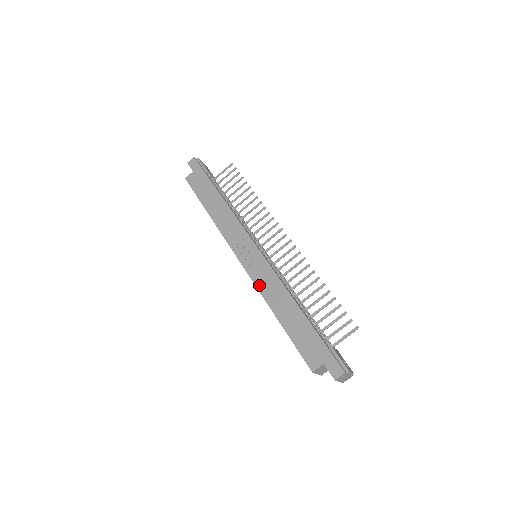
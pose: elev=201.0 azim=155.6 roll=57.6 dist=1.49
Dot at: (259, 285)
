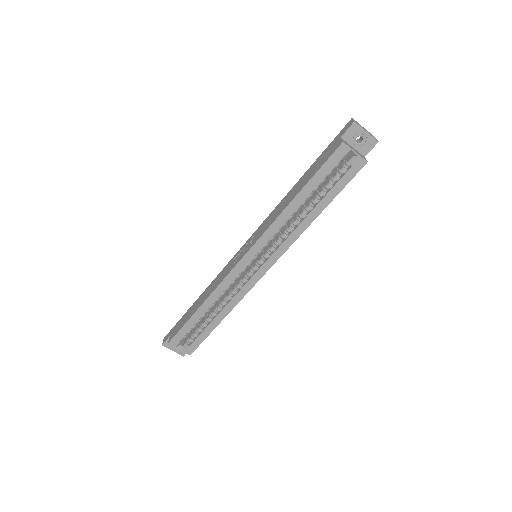
Dot at: (267, 226)
